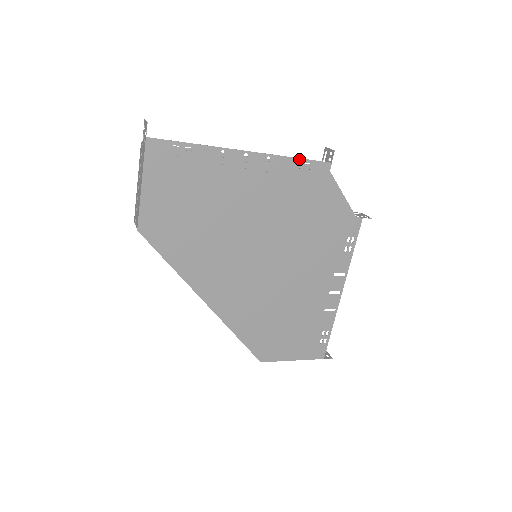
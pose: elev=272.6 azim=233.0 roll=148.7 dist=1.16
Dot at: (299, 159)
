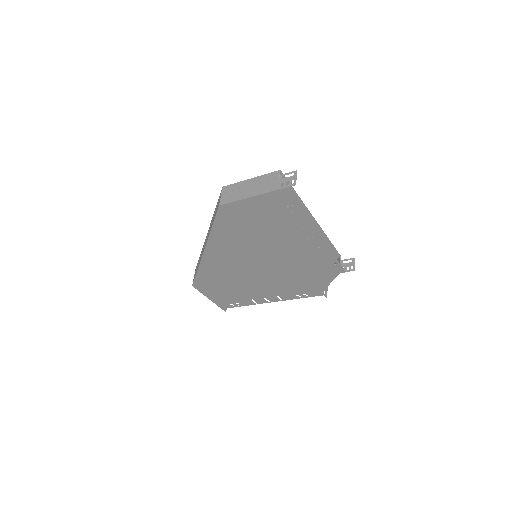
Dot at: occluded
